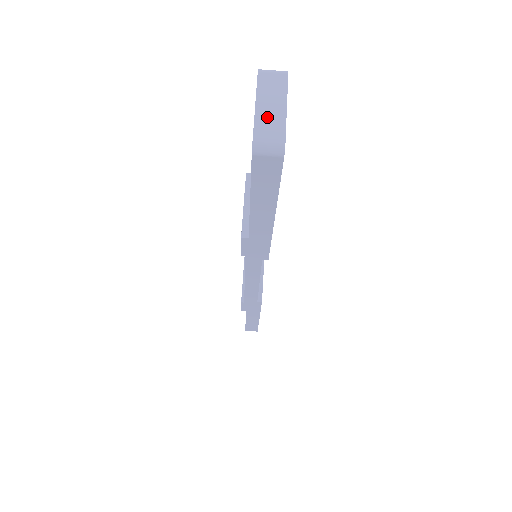
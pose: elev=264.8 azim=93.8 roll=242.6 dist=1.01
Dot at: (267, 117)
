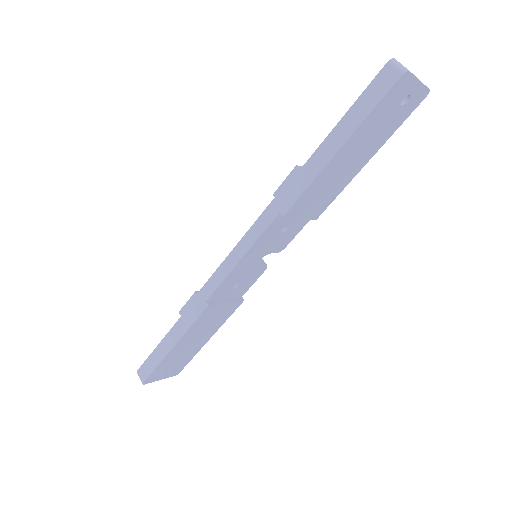
Dot at: occluded
